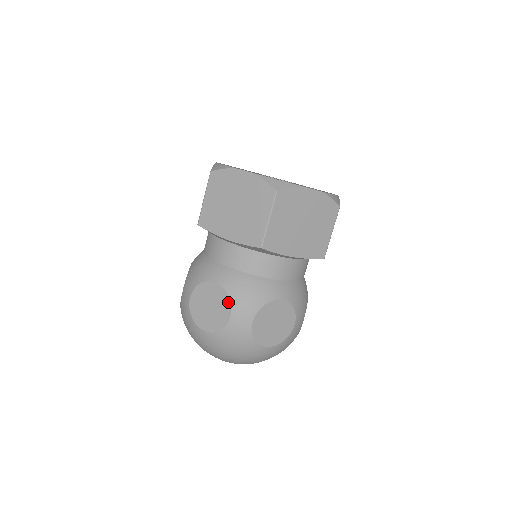
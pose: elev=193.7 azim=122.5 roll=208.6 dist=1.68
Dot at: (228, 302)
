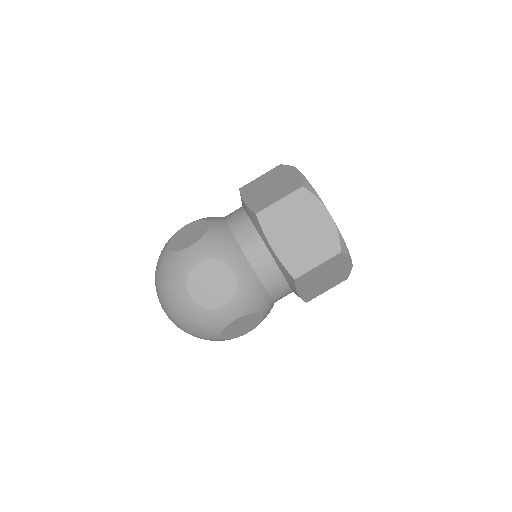
Dot at: (232, 294)
